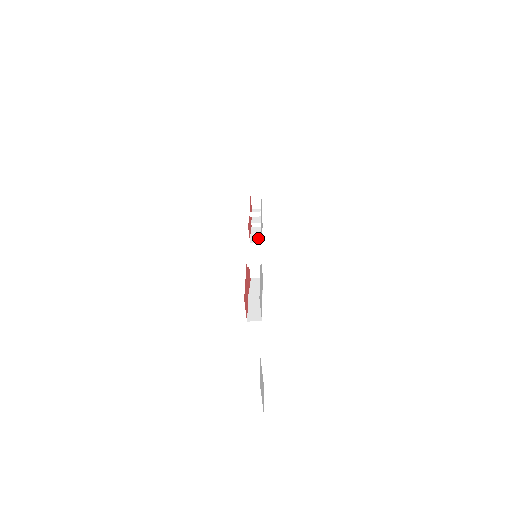
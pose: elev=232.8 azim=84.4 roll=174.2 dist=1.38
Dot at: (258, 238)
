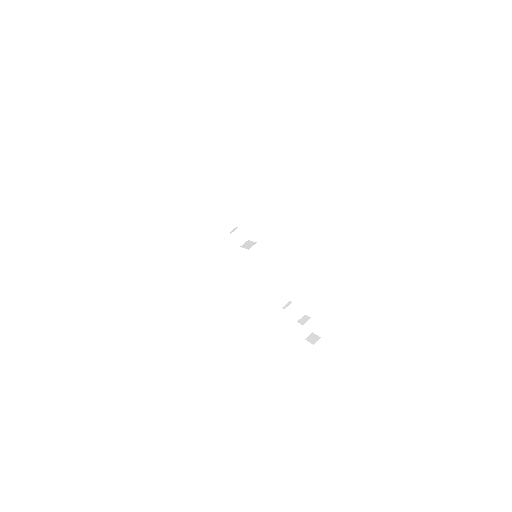
Dot at: occluded
